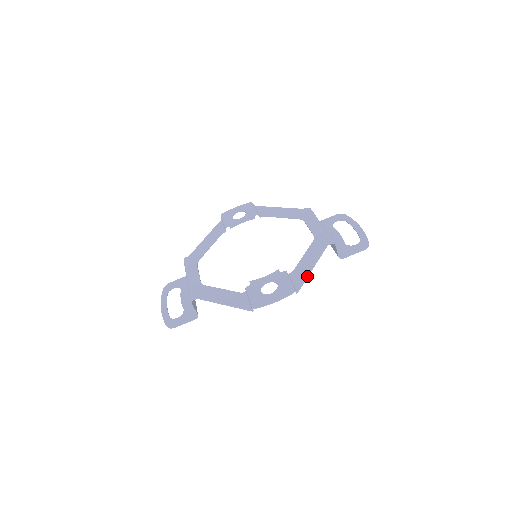
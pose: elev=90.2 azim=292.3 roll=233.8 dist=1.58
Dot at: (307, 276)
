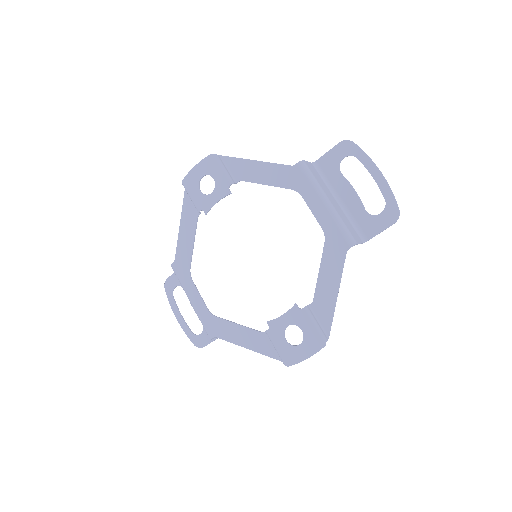
Dot at: (333, 311)
